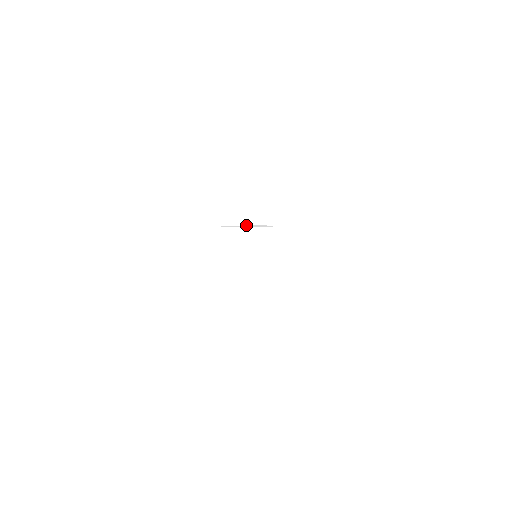
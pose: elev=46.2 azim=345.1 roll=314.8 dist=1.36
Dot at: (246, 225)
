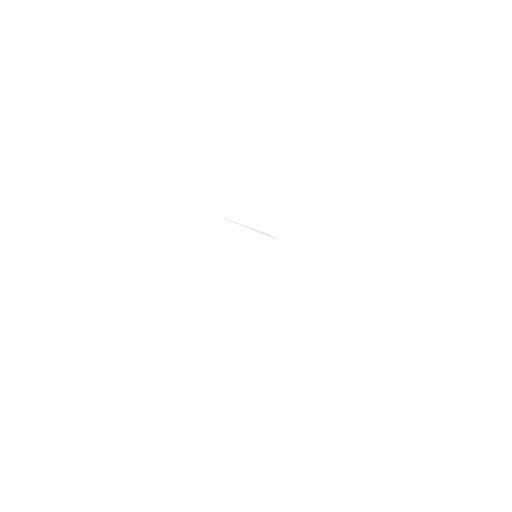
Dot at: (255, 229)
